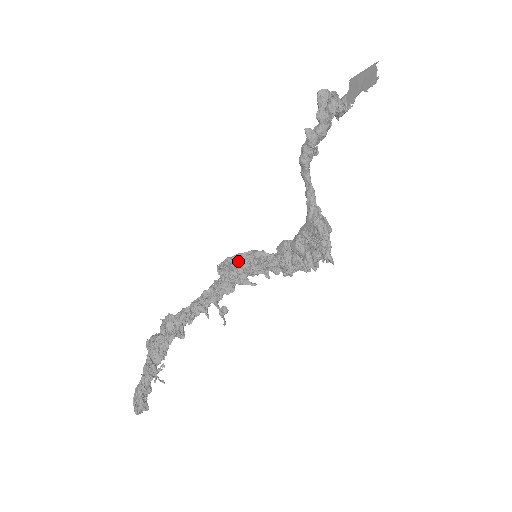
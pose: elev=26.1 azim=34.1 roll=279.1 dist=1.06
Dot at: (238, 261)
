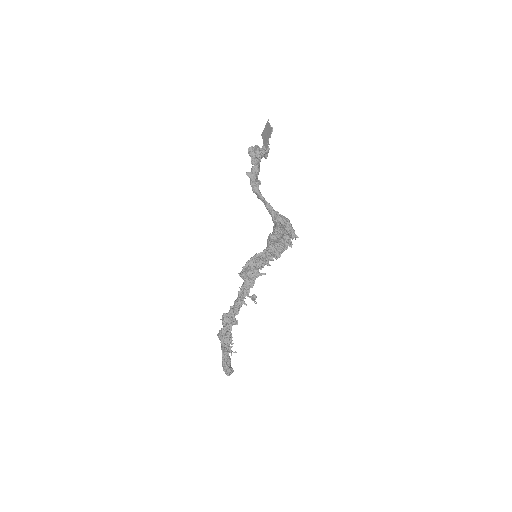
Dot at: (249, 265)
